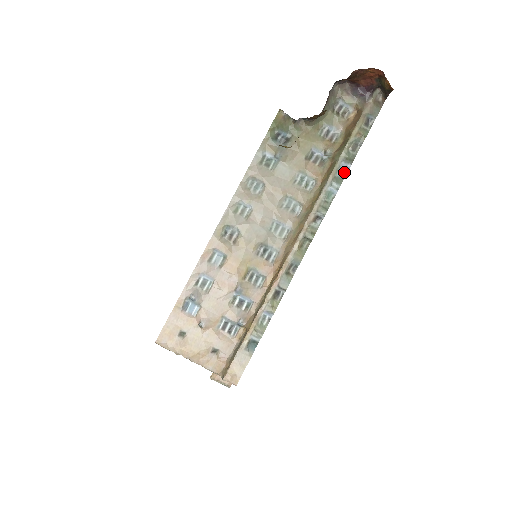
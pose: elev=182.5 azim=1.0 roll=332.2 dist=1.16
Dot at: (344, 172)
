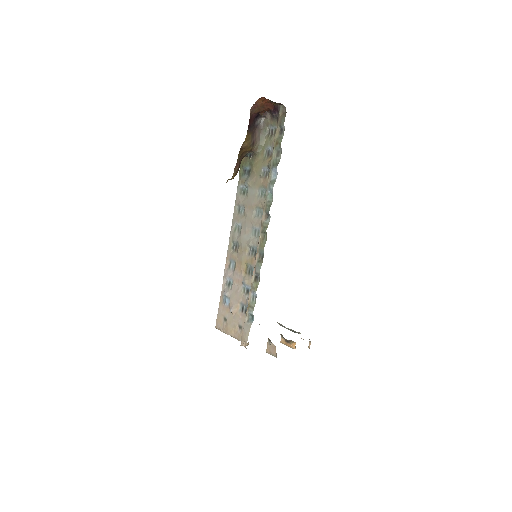
Dot at: (276, 175)
